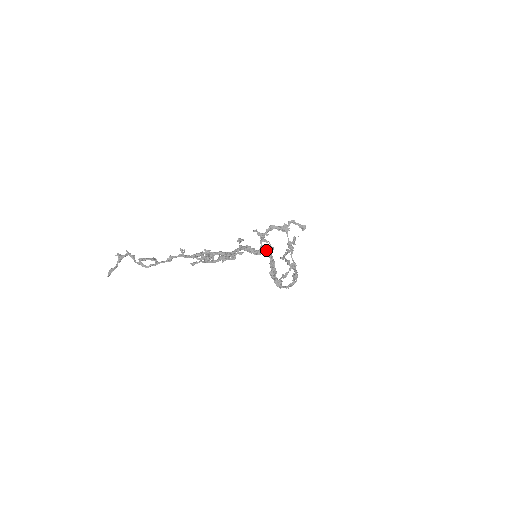
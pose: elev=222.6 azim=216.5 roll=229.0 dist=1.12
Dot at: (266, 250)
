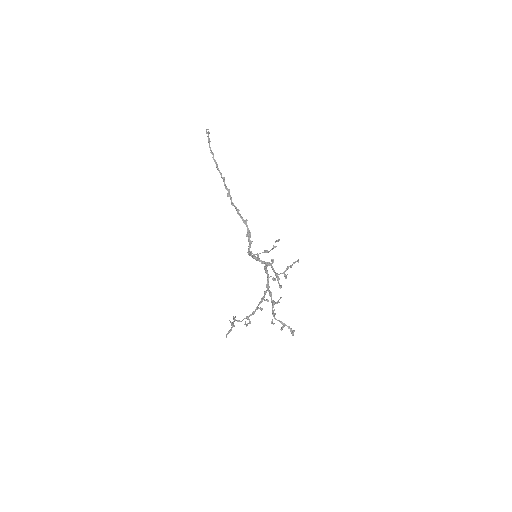
Dot at: (271, 264)
